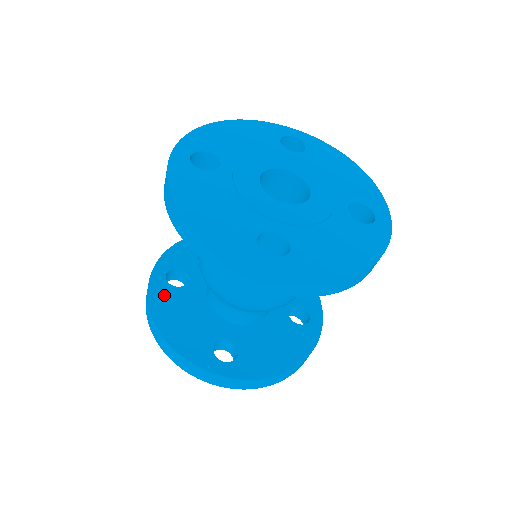
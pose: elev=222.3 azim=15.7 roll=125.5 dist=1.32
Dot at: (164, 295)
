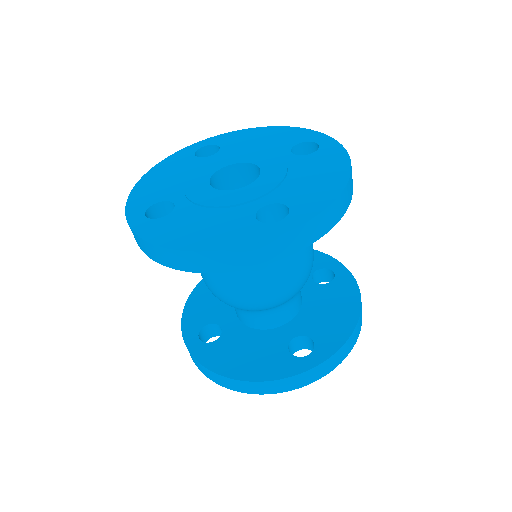
Dot at: occluded
